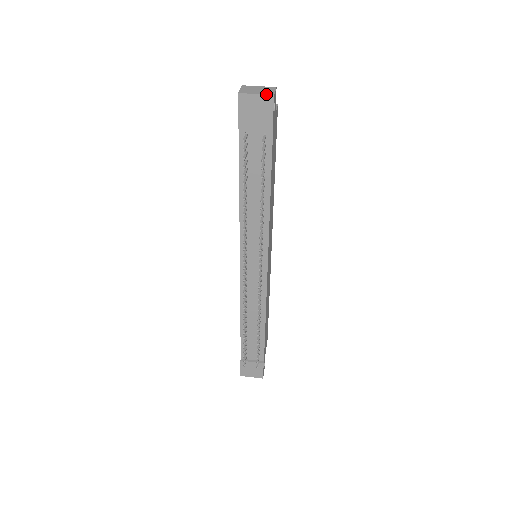
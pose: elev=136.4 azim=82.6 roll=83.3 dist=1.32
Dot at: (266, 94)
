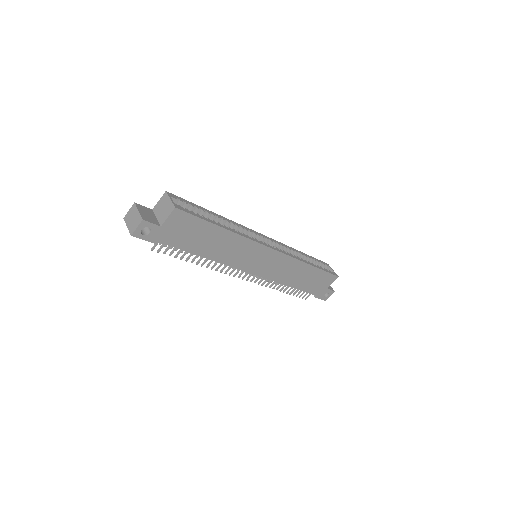
Dot at: (129, 231)
